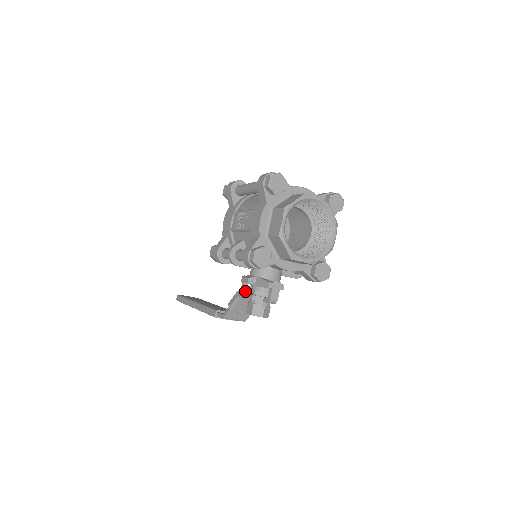
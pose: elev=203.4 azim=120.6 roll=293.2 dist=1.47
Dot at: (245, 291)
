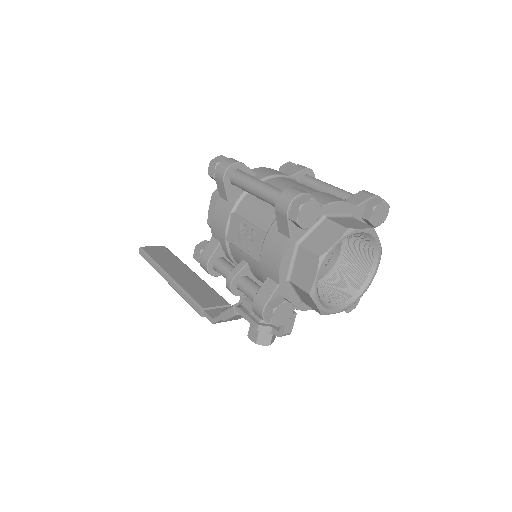
Dot at: occluded
